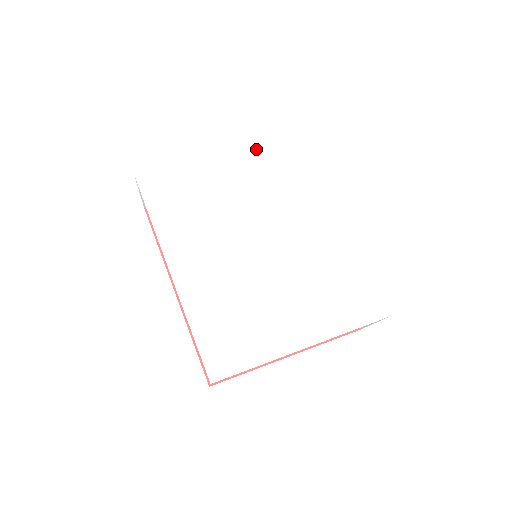
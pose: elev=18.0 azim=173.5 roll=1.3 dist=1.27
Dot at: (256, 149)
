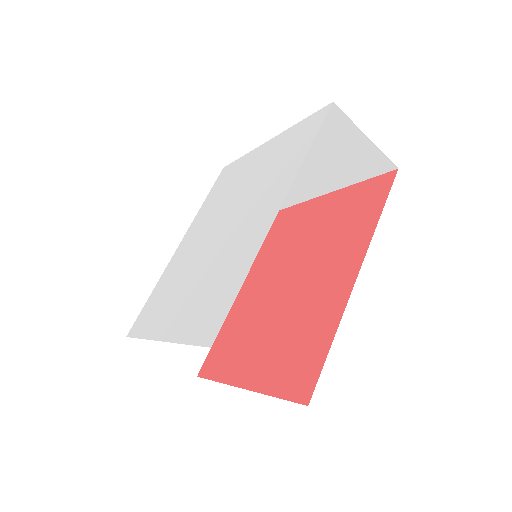
Dot at: (285, 135)
